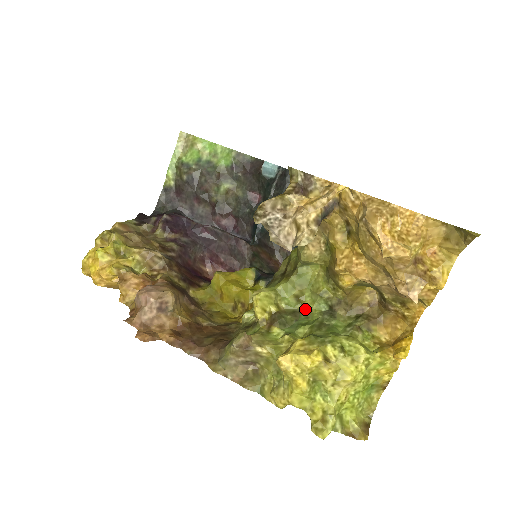
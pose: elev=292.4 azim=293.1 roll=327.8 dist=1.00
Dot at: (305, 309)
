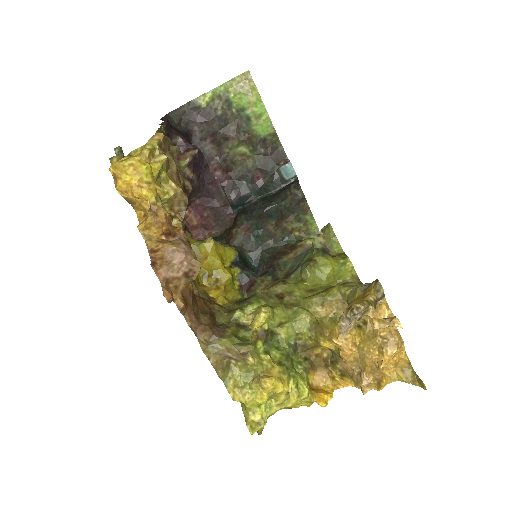
Dot at: (280, 335)
